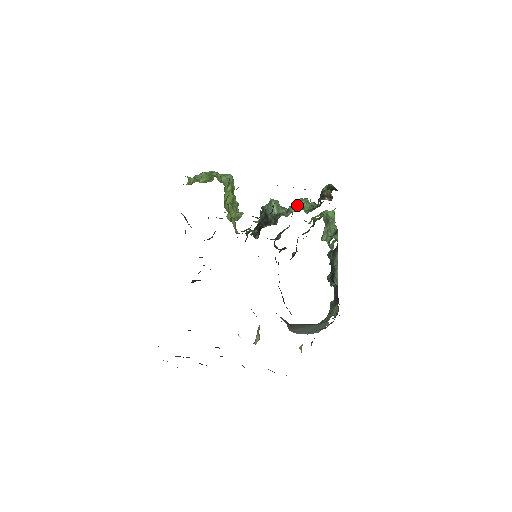
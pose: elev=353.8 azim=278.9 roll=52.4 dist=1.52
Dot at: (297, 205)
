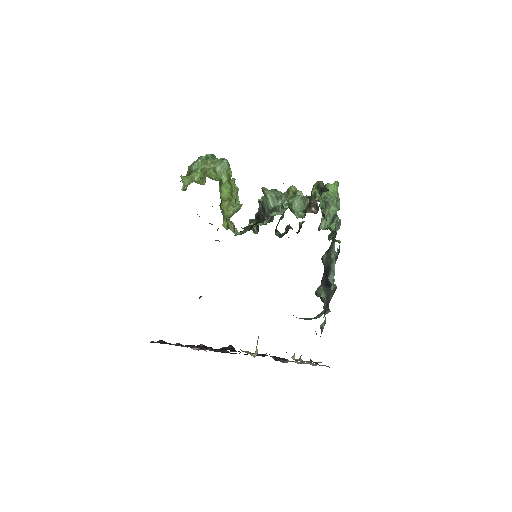
Dot at: (295, 188)
